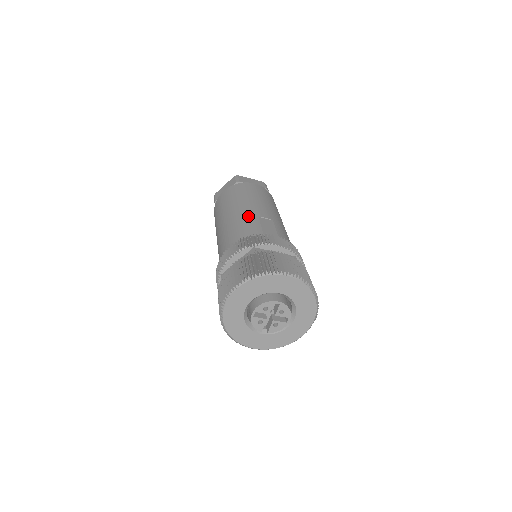
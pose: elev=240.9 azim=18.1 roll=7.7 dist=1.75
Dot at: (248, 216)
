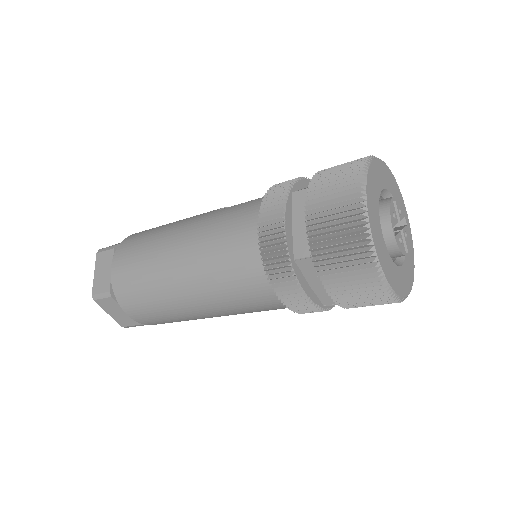
Dot at: (208, 218)
